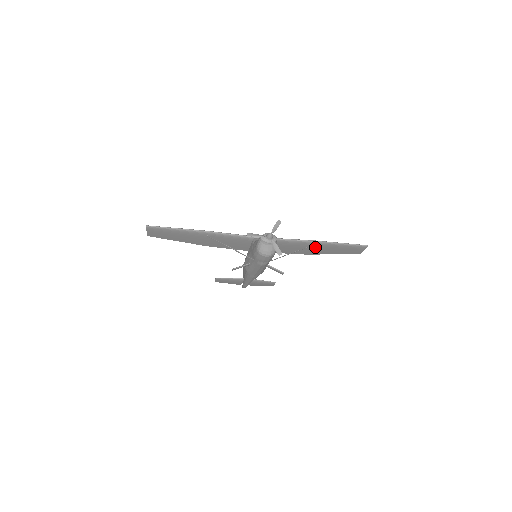
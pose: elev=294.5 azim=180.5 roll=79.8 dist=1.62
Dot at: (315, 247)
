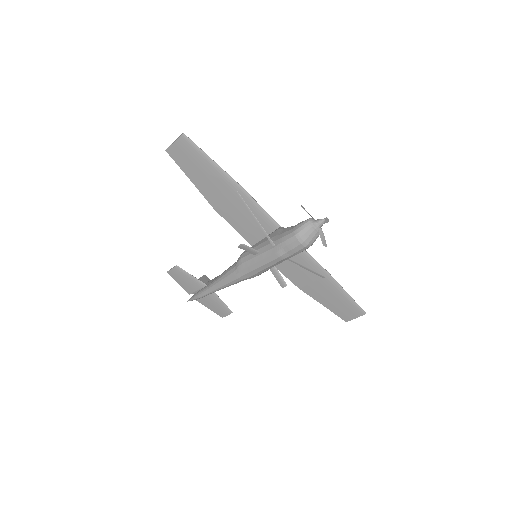
Dot at: (321, 282)
